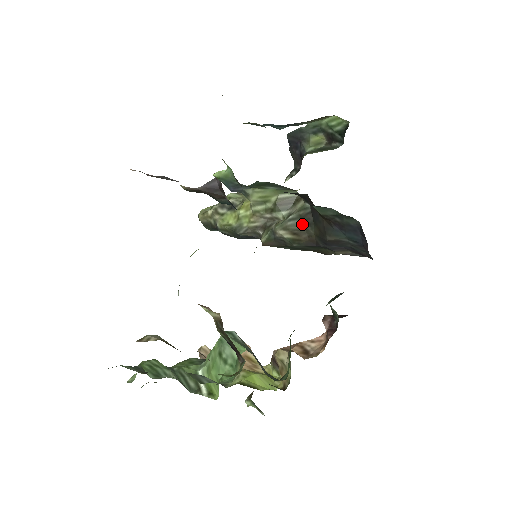
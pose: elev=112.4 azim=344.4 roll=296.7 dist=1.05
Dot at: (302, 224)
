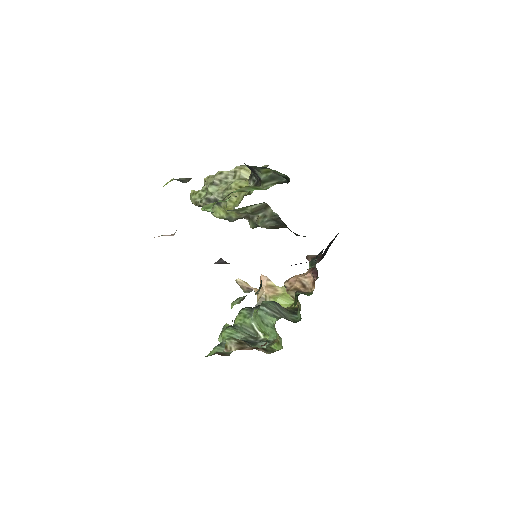
Dot at: (276, 223)
